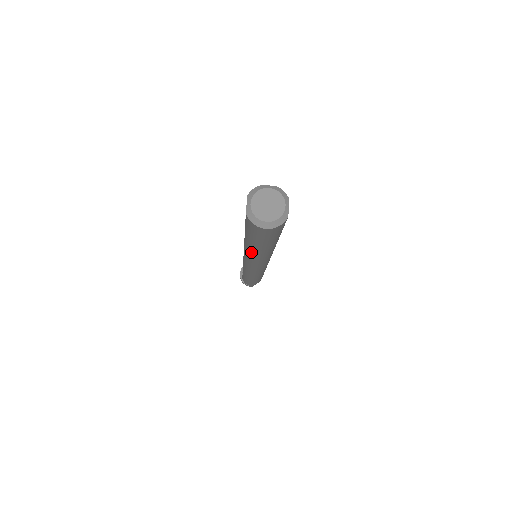
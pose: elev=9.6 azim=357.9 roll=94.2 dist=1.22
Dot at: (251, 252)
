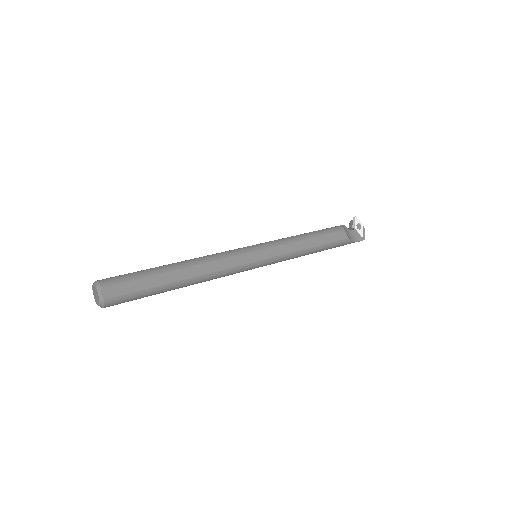
Dot at: occluded
